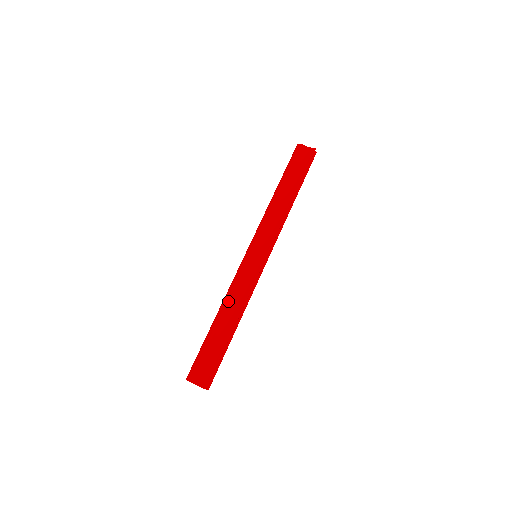
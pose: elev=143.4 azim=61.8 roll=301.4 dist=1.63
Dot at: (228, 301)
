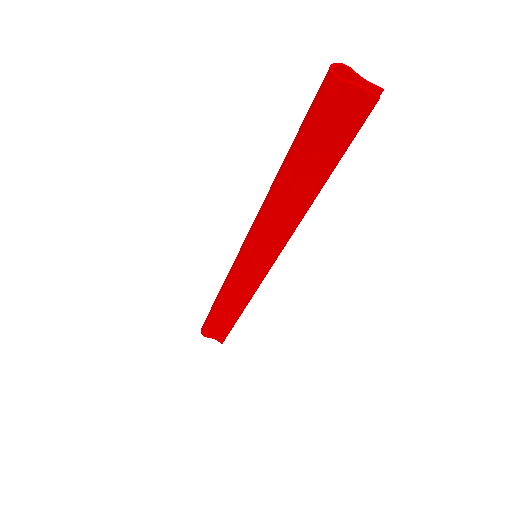
Dot at: (227, 297)
